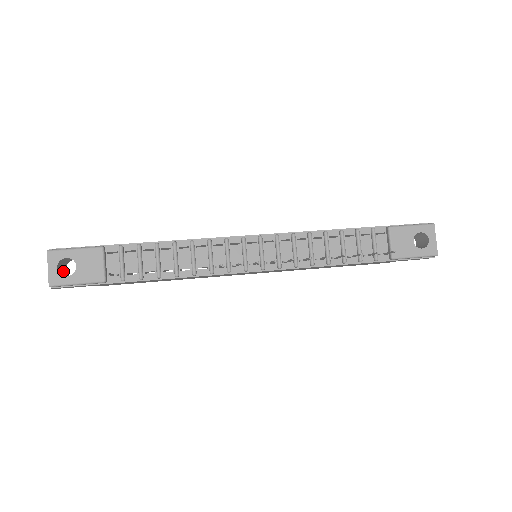
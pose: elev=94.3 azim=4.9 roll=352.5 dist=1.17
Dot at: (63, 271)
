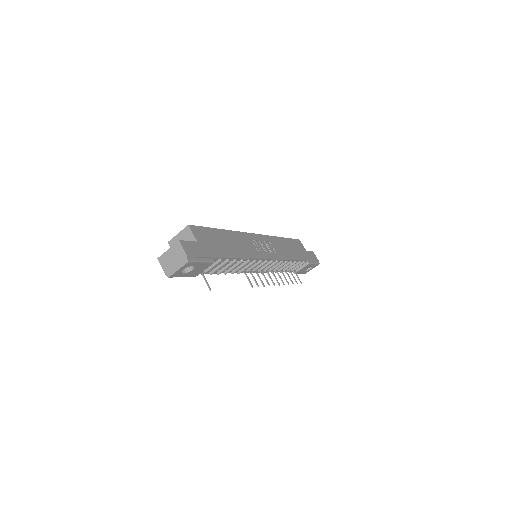
Dot at: occluded
